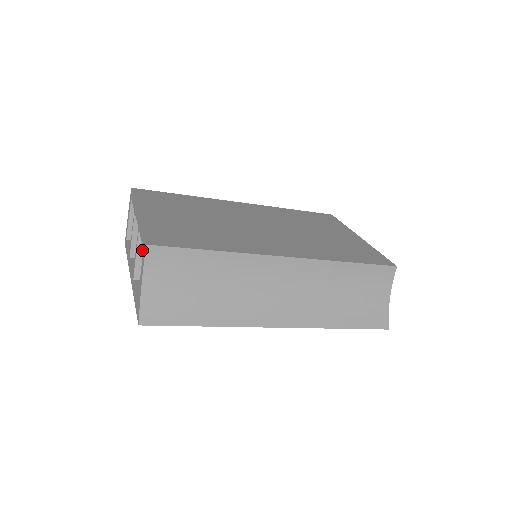
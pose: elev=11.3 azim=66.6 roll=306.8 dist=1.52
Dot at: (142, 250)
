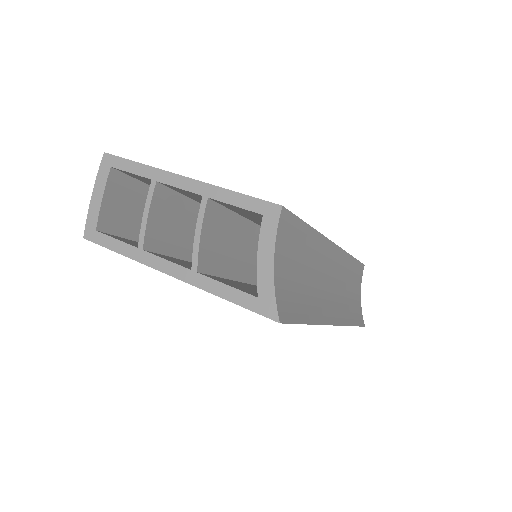
Dot at: (206, 228)
